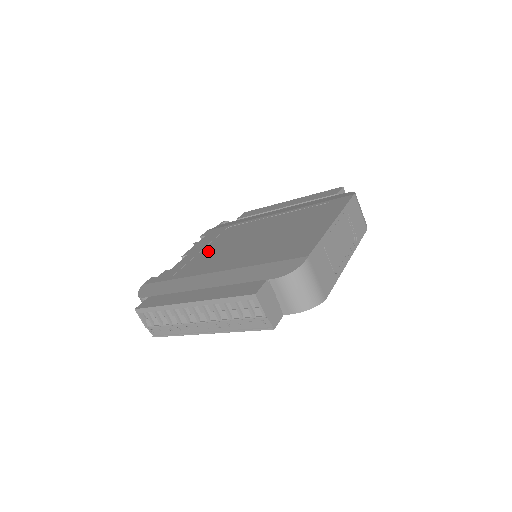
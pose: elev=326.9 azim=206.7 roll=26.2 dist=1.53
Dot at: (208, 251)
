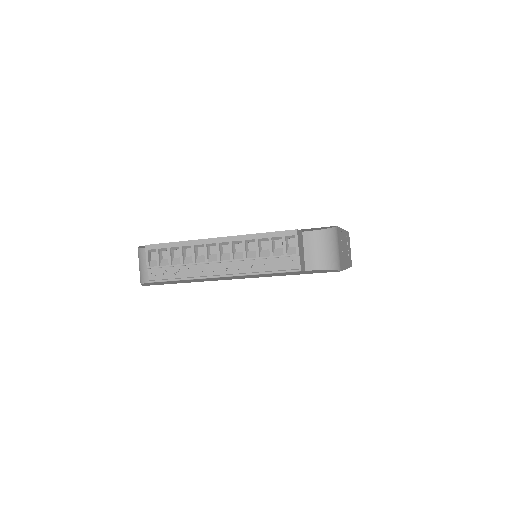
Dot at: occluded
